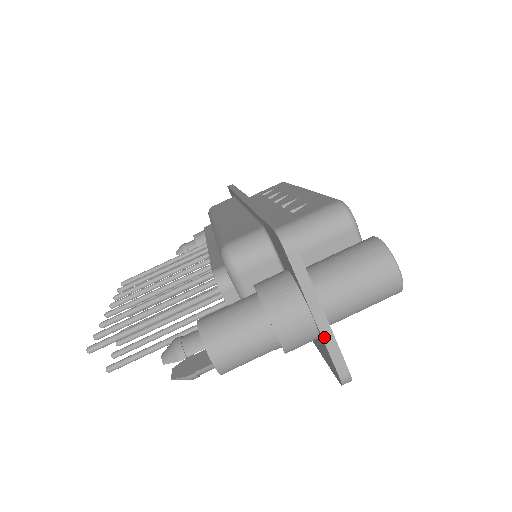
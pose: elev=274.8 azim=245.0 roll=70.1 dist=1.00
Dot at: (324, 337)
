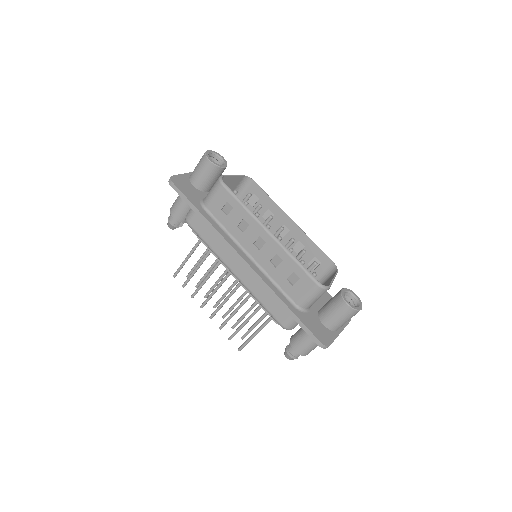
Dot at: occluded
